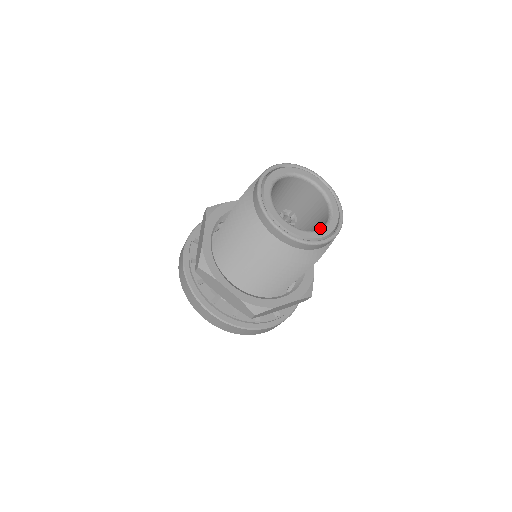
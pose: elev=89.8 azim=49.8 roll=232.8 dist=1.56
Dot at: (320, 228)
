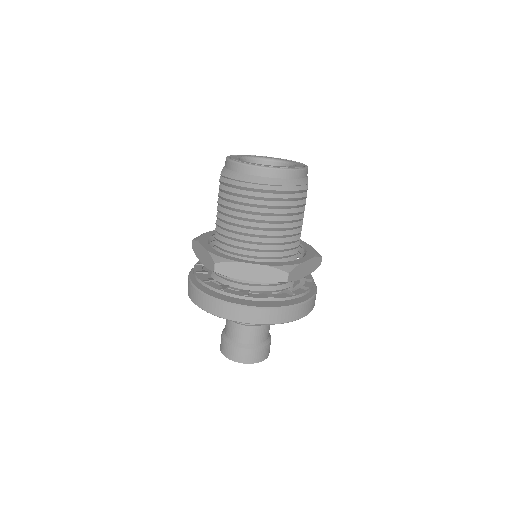
Dot at: occluded
